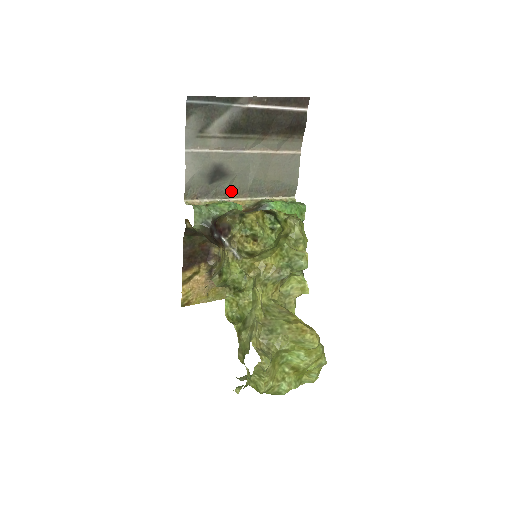
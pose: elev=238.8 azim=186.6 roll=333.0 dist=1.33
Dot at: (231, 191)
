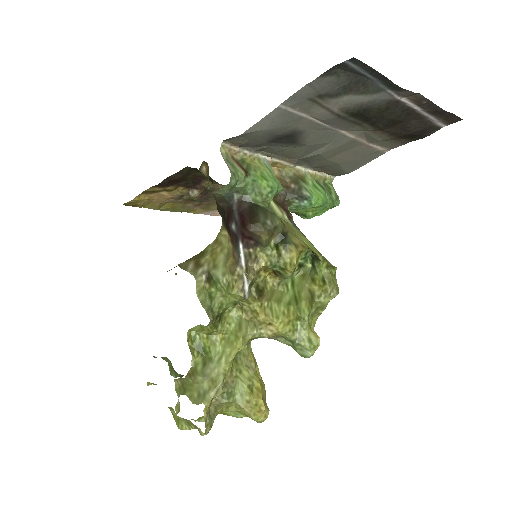
Dot at: (282, 152)
